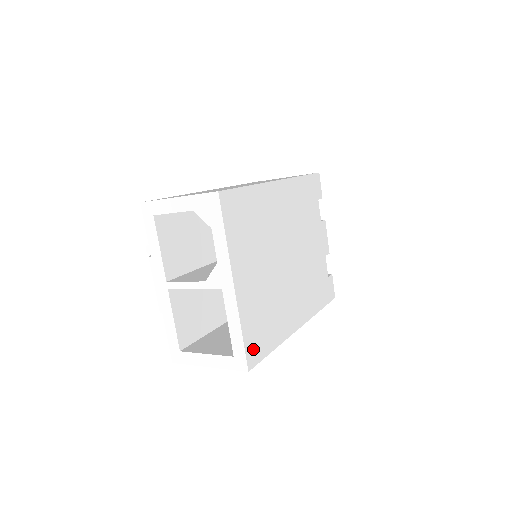
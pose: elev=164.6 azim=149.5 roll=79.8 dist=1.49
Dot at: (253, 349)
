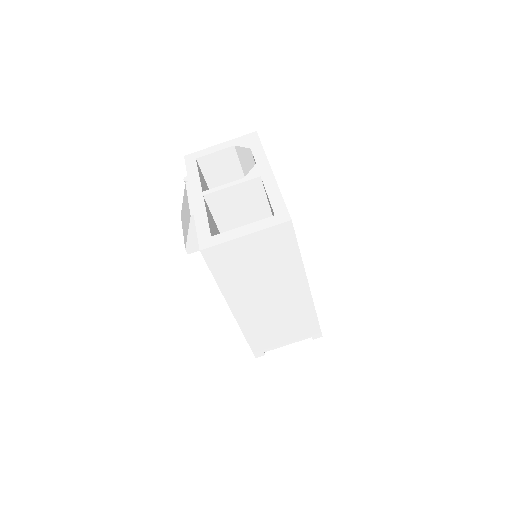
Dot at: occluded
